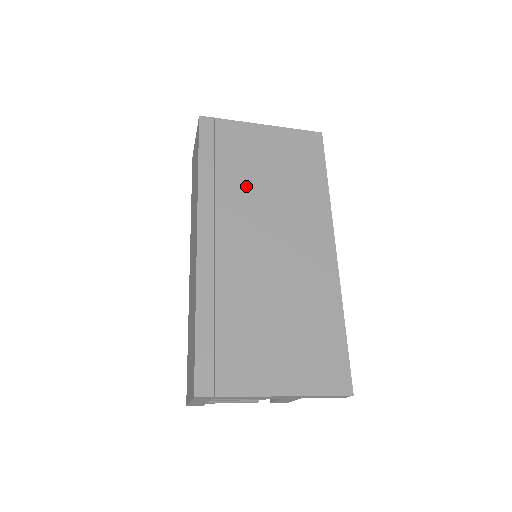
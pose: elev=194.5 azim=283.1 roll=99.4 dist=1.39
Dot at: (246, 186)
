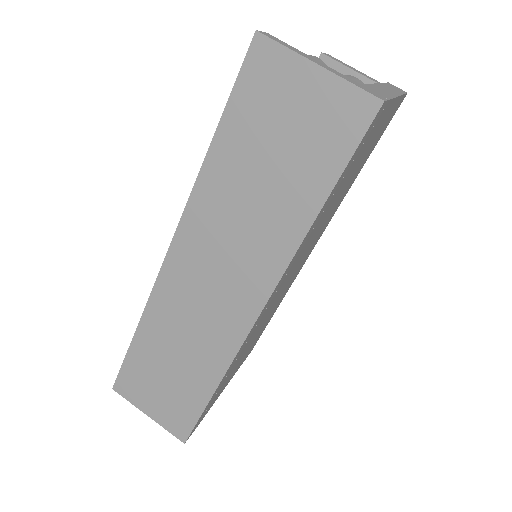
Dot at: (325, 216)
